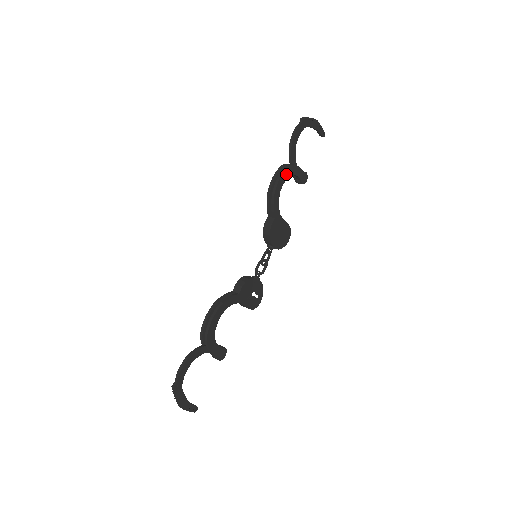
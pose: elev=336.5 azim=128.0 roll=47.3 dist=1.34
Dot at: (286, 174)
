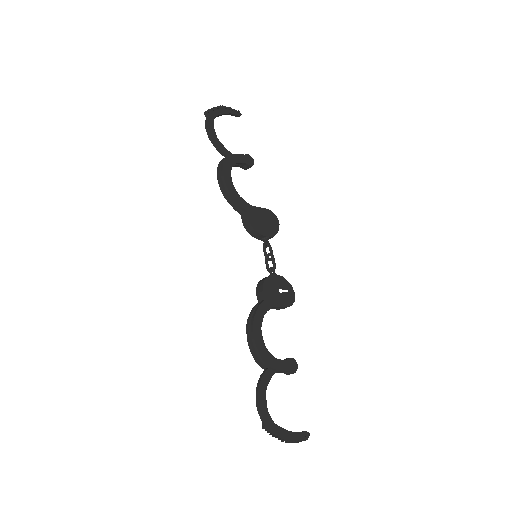
Dot at: (227, 167)
